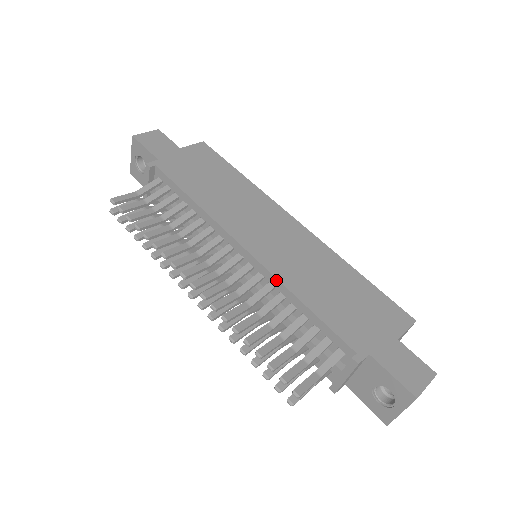
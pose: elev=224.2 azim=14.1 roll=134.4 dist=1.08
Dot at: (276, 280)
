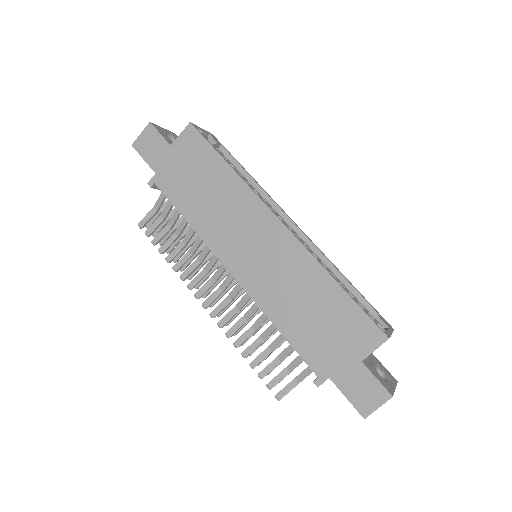
Dot at: (257, 305)
